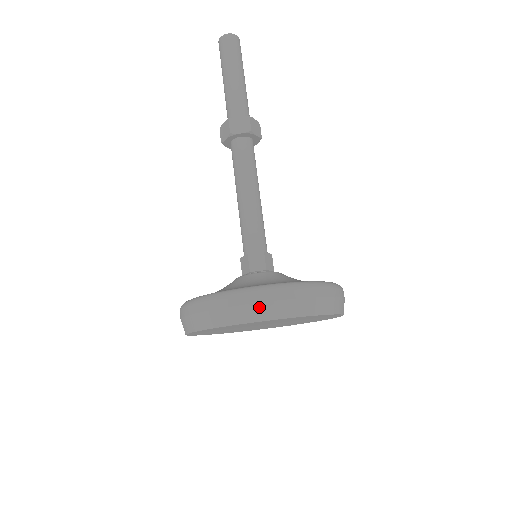
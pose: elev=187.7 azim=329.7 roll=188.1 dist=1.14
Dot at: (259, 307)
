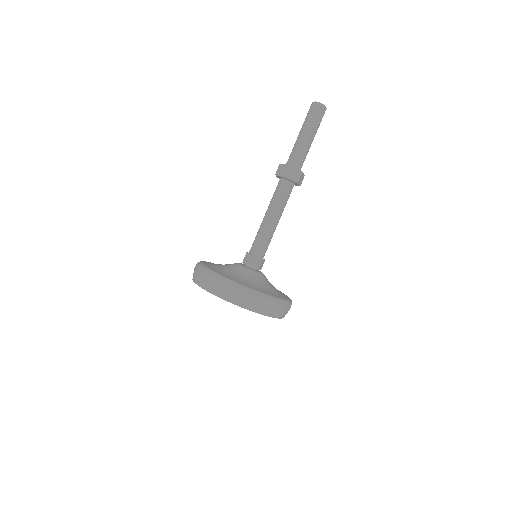
Dot at: (248, 302)
